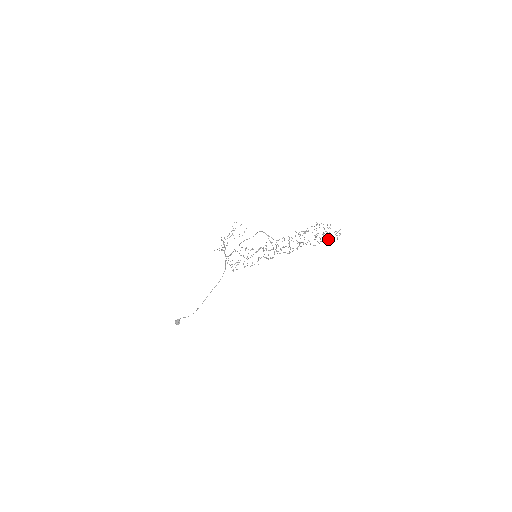
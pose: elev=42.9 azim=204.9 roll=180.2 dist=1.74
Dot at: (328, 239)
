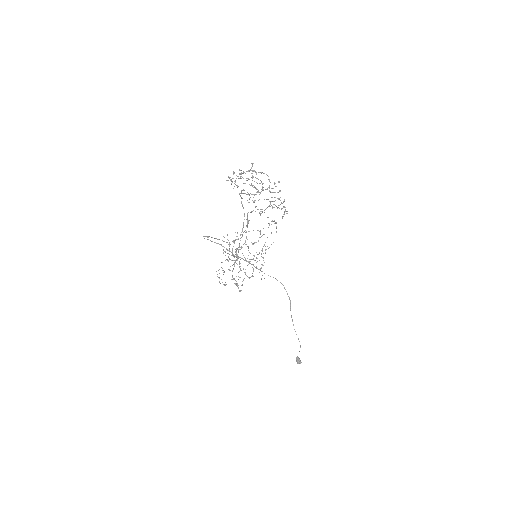
Dot at: occluded
